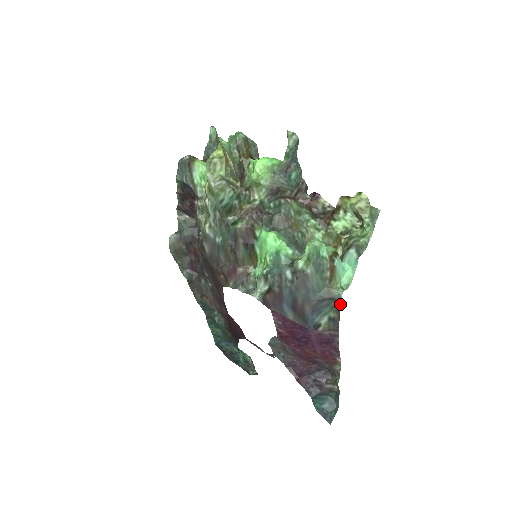
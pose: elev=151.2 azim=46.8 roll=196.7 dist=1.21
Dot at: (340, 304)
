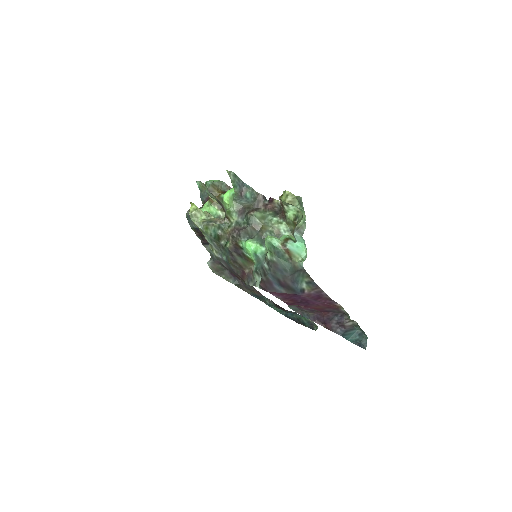
Dot at: occluded
